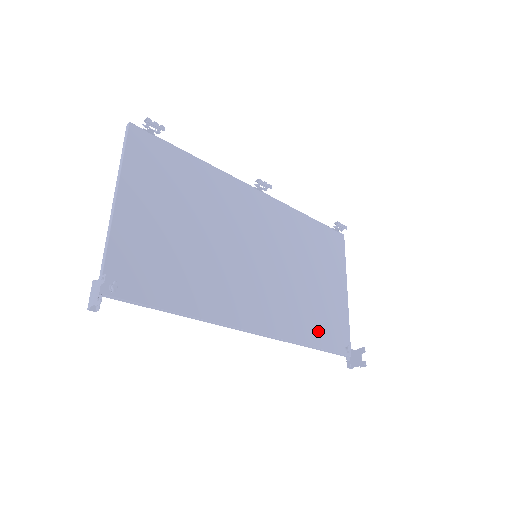
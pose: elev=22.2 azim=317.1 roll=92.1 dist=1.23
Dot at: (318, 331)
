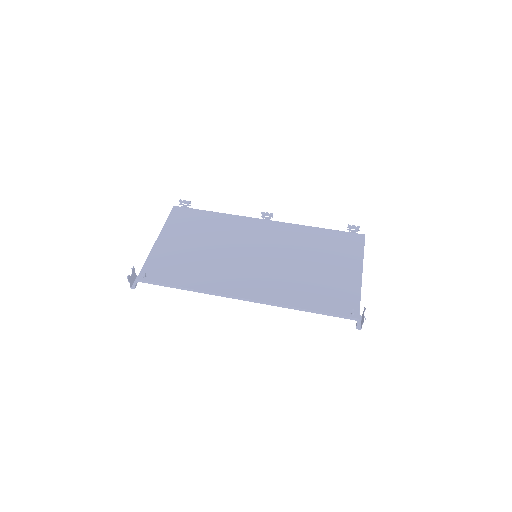
Dot at: (316, 299)
